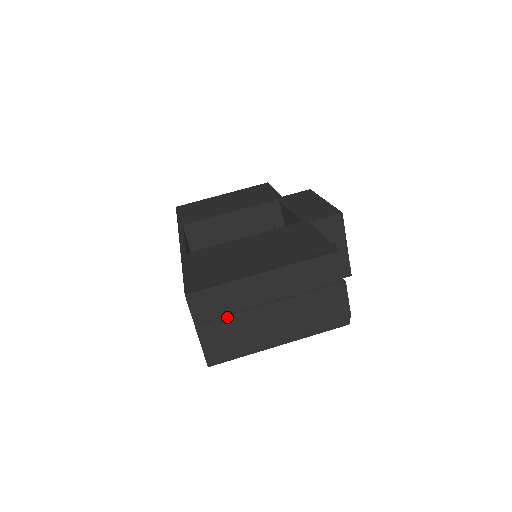
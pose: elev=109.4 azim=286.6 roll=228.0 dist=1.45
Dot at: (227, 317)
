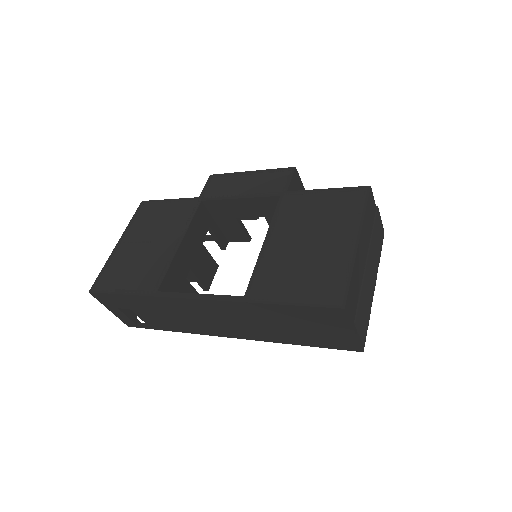
Dot at: (360, 299)
